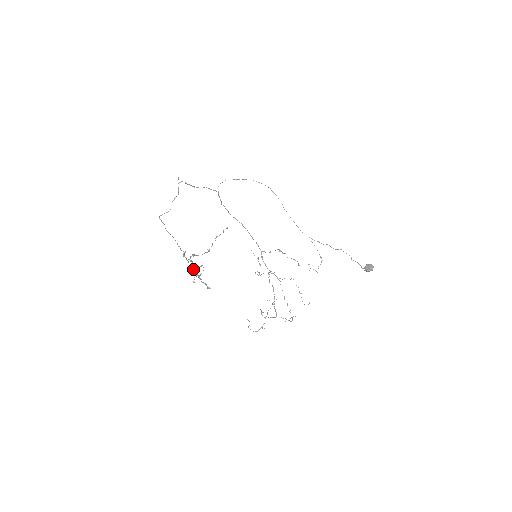
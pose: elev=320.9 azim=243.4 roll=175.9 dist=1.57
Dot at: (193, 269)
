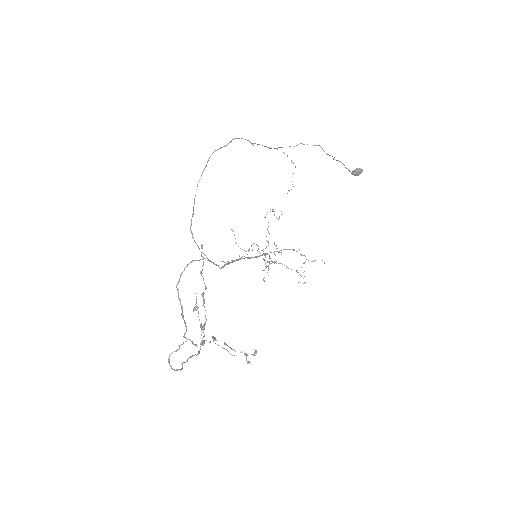
Dot at: occluded
